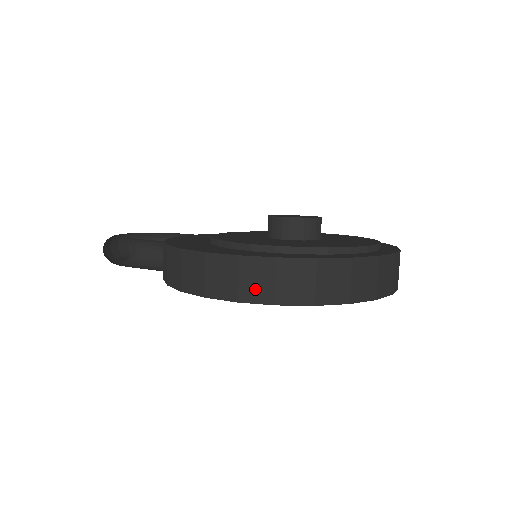
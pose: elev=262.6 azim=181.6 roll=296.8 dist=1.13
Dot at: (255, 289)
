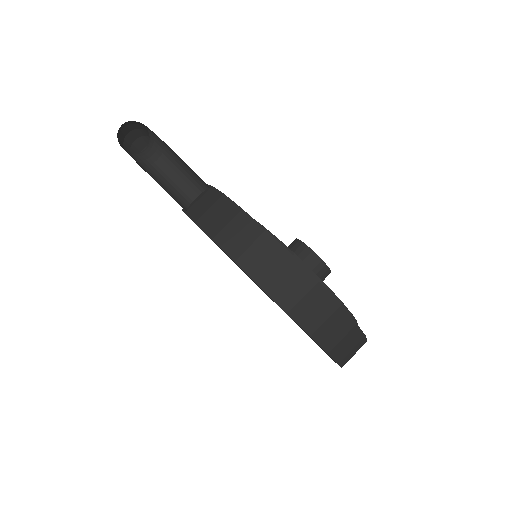
Dot at: (308, 314)
